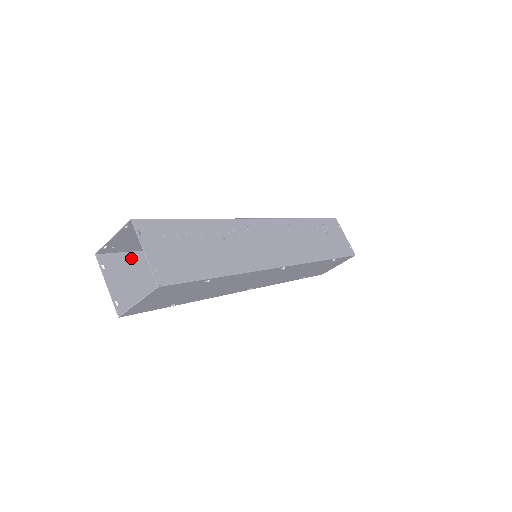
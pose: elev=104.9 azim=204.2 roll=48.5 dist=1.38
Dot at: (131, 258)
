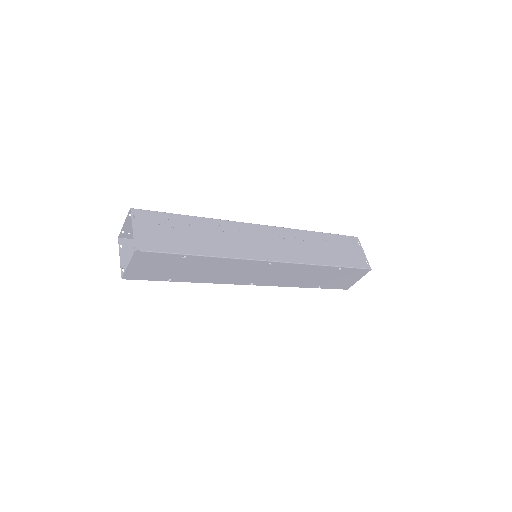
Dot at: occluded
